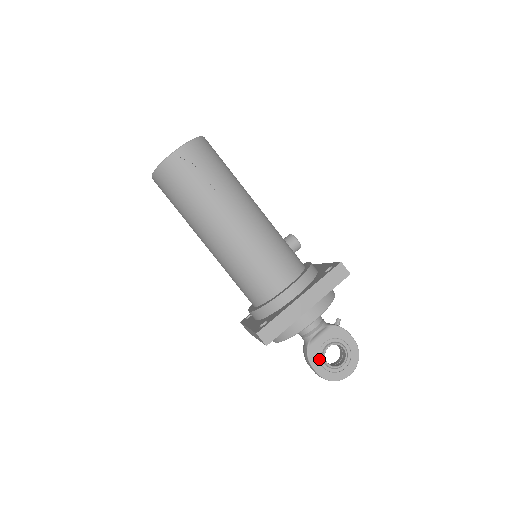
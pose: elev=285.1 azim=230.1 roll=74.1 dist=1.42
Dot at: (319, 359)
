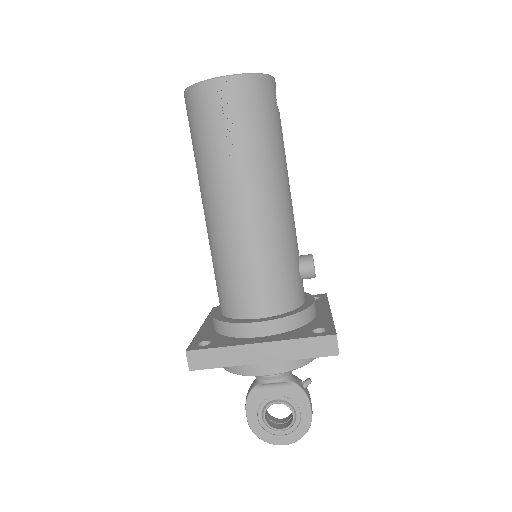
Dot at: (259, 408)
